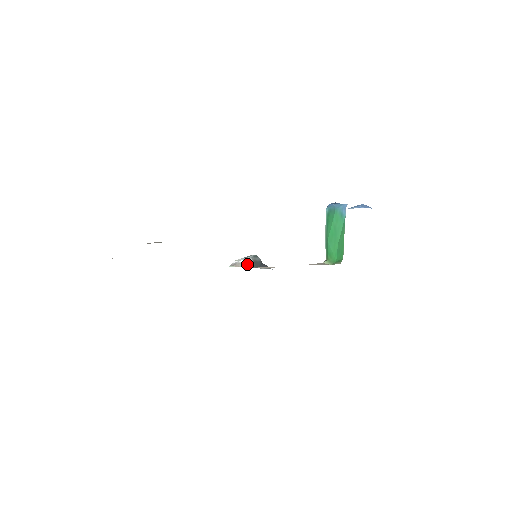
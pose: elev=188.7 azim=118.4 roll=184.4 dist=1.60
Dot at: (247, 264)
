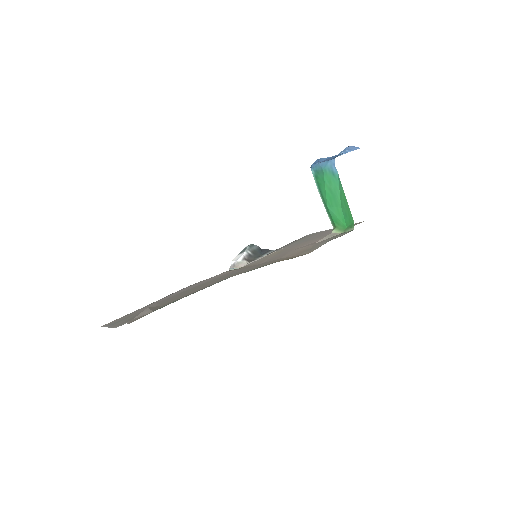
Dot at: (247, 260)
